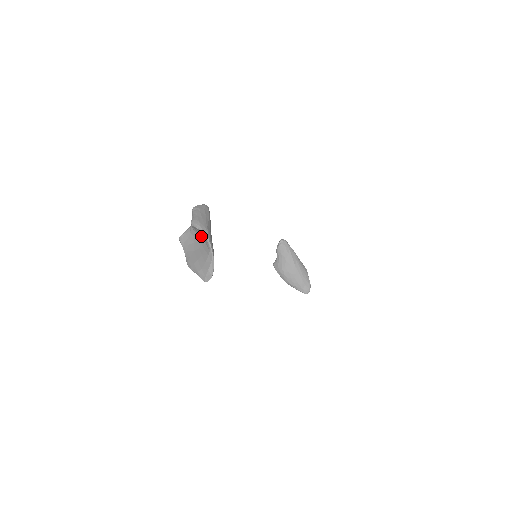
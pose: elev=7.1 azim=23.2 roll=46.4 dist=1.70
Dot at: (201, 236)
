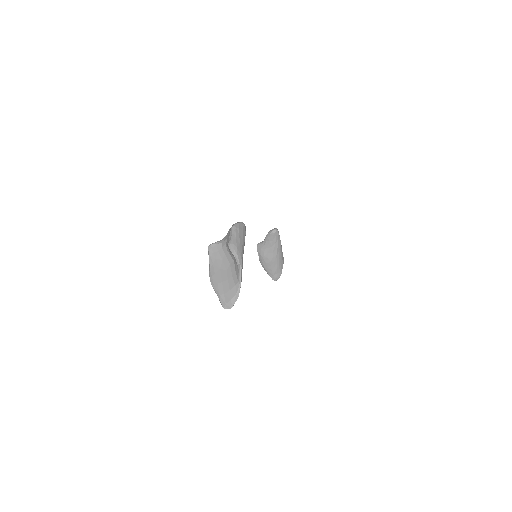
Dot at: (233, 260)
